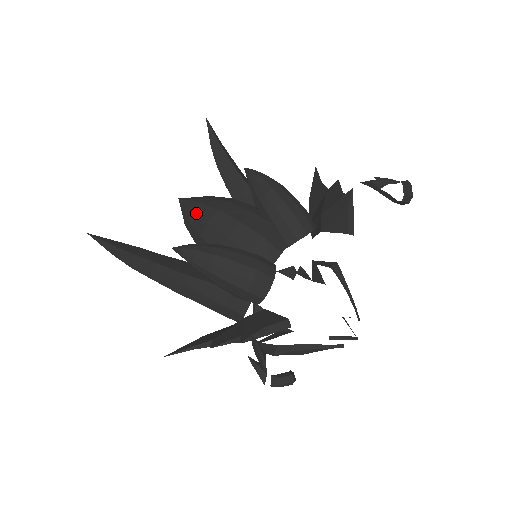
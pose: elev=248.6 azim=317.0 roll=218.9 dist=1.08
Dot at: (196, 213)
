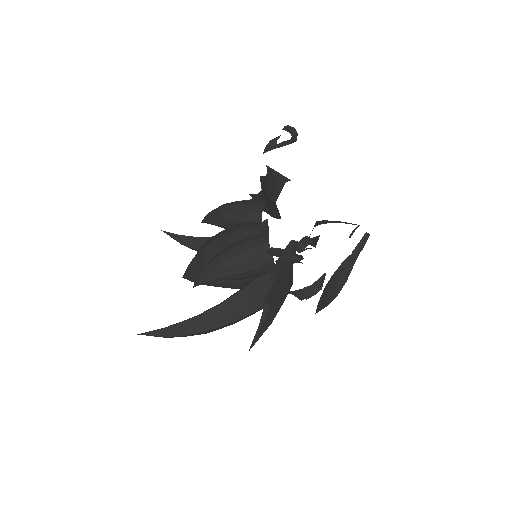
Dot at: (195, 266)
